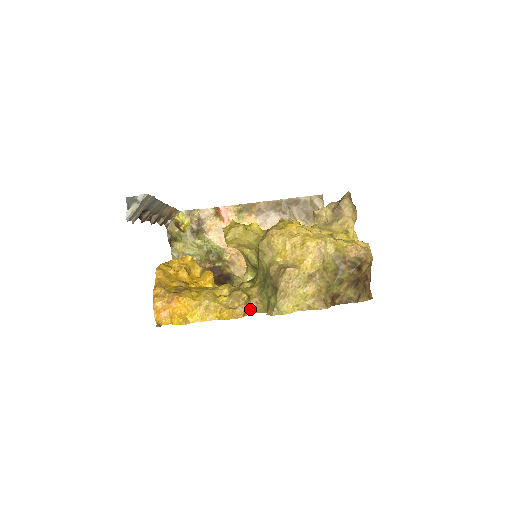
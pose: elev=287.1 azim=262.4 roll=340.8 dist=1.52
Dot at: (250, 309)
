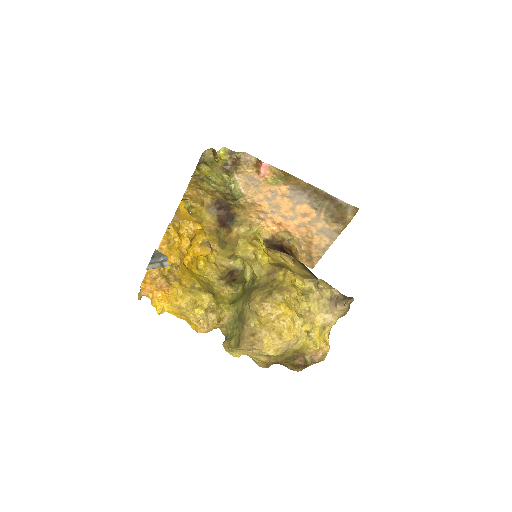
Dot at: (215, 326)
